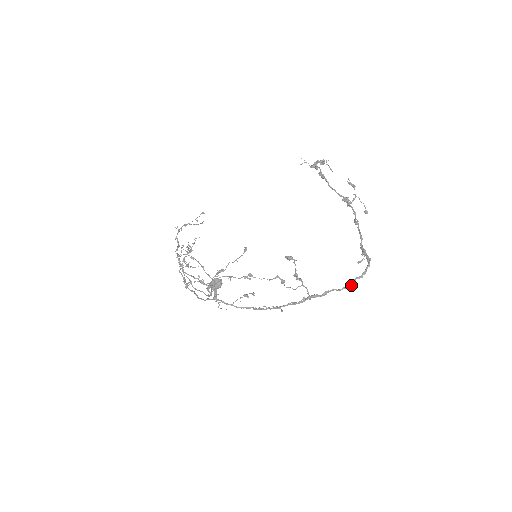
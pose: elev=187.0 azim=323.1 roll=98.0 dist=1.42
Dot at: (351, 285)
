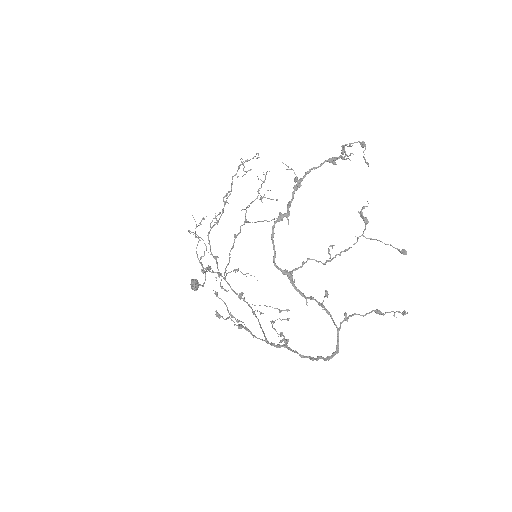
Dot at: (315, 359)
